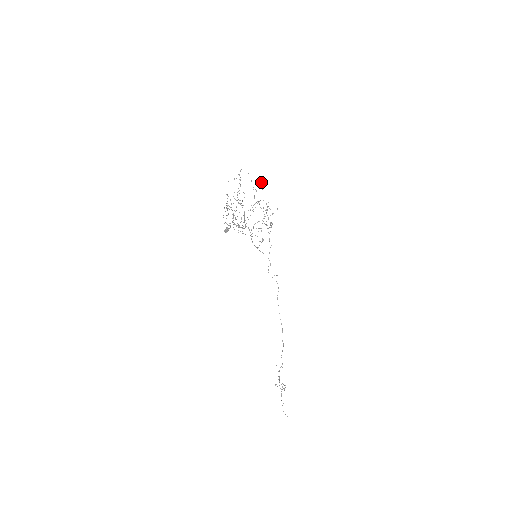
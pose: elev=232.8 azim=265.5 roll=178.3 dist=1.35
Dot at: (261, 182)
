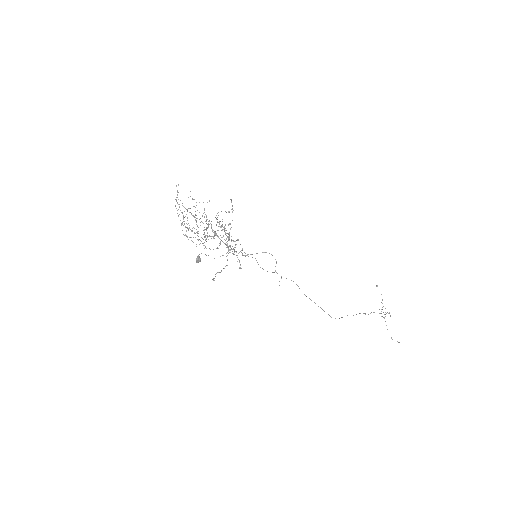
Dot at: (195, 207)
